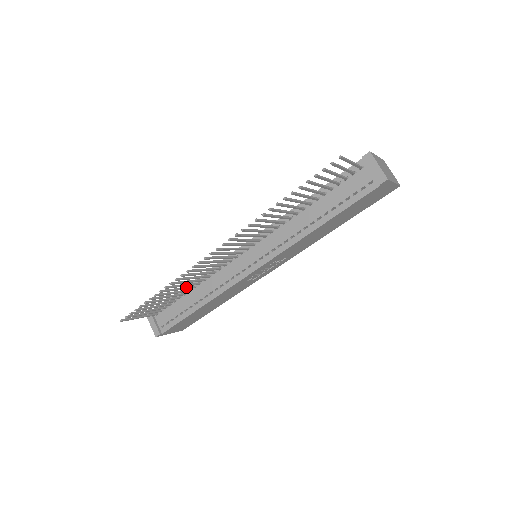
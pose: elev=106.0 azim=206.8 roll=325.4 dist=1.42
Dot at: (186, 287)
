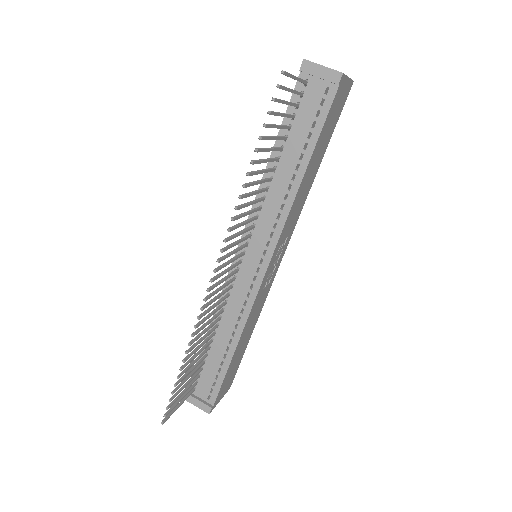
Dot at: (206, 339)
